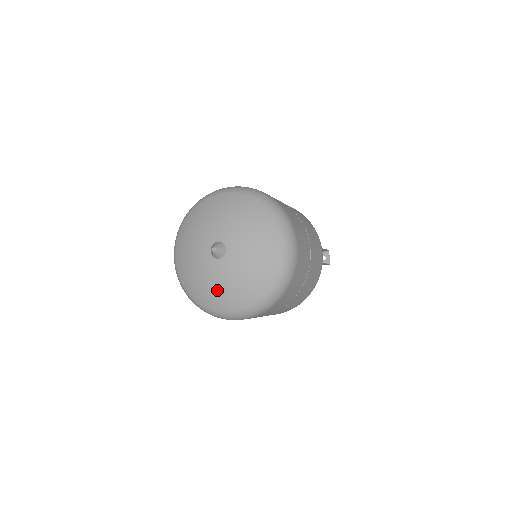
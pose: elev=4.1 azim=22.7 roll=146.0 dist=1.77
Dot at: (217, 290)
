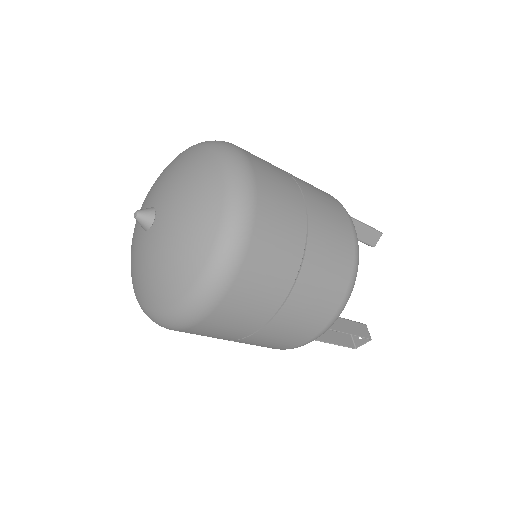
Dot at: (172, 255)
